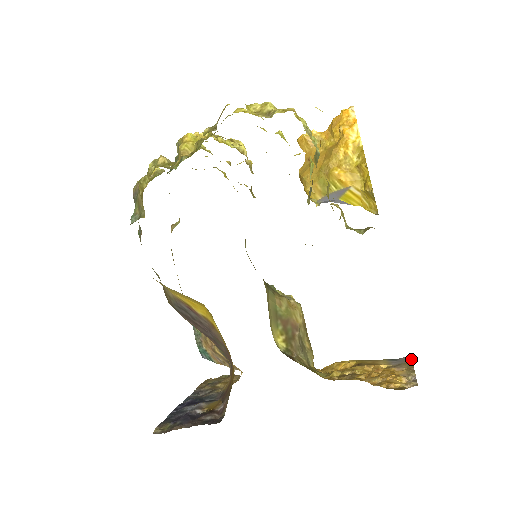
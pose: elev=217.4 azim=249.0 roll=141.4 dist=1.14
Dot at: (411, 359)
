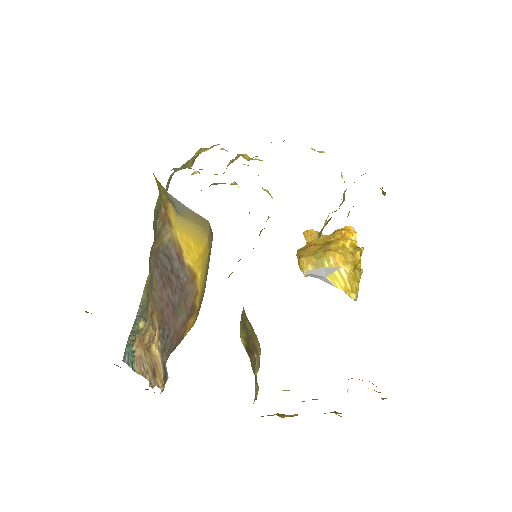
Dot at: occluded
